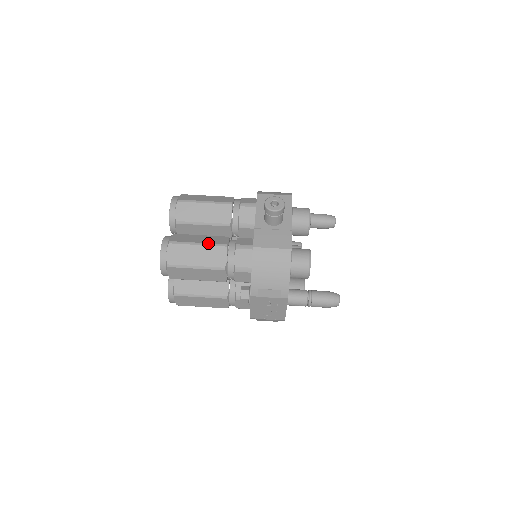
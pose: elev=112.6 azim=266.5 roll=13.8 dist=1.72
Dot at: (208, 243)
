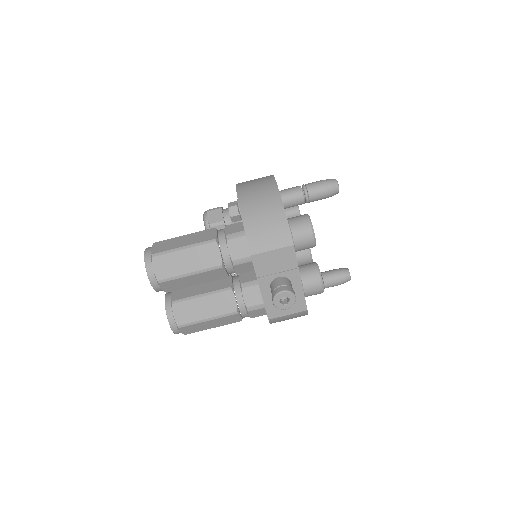
Dot at: (218, 316)
